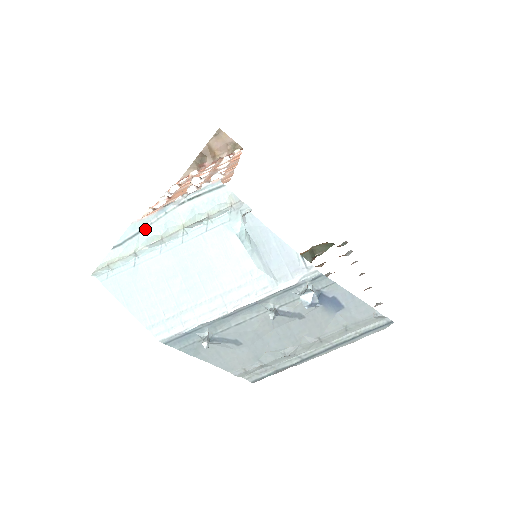
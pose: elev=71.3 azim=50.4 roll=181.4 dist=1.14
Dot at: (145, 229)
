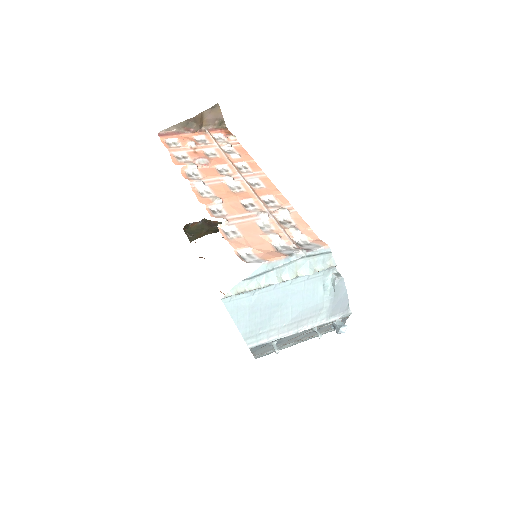
Dot at: (272, 270)
